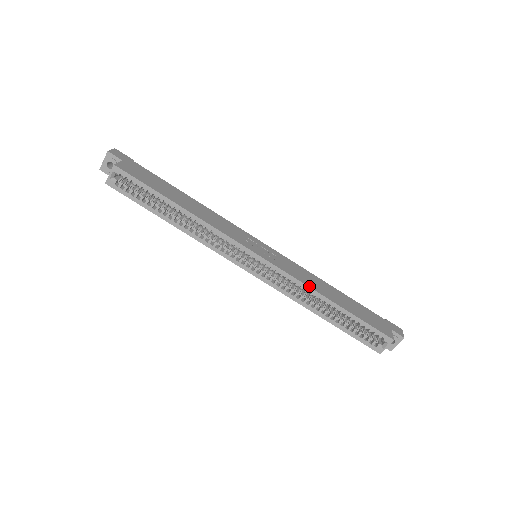
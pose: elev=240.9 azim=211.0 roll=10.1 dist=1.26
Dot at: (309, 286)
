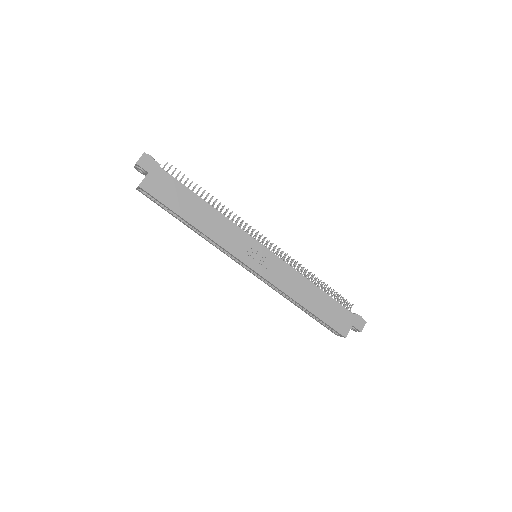
Dot at: (288, 294)
